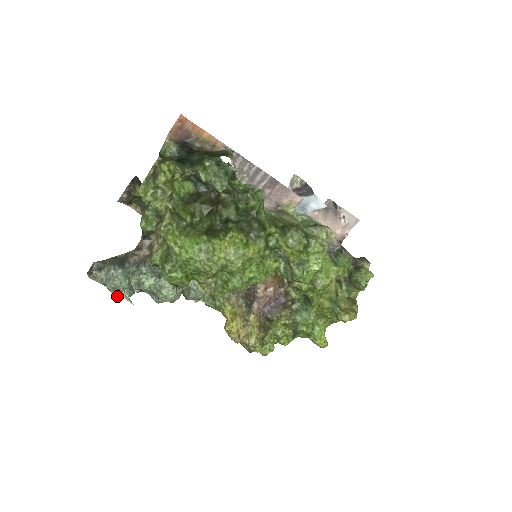
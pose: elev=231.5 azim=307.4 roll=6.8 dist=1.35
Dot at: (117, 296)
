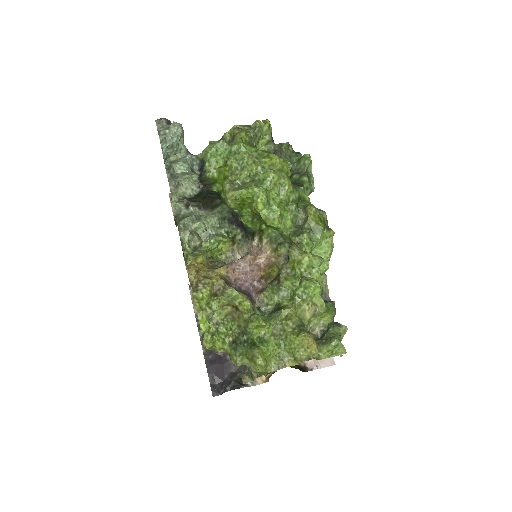
Dot at: (160, 139)
